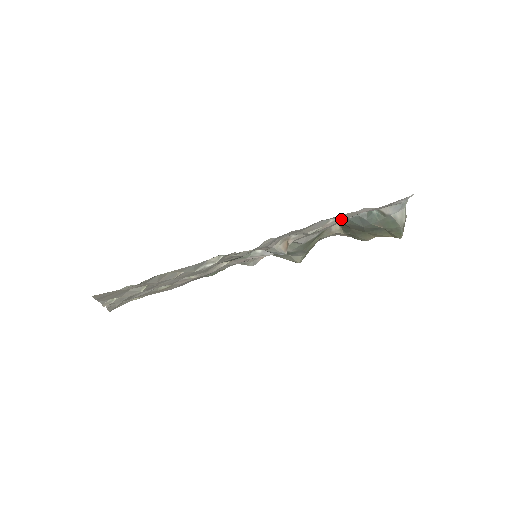
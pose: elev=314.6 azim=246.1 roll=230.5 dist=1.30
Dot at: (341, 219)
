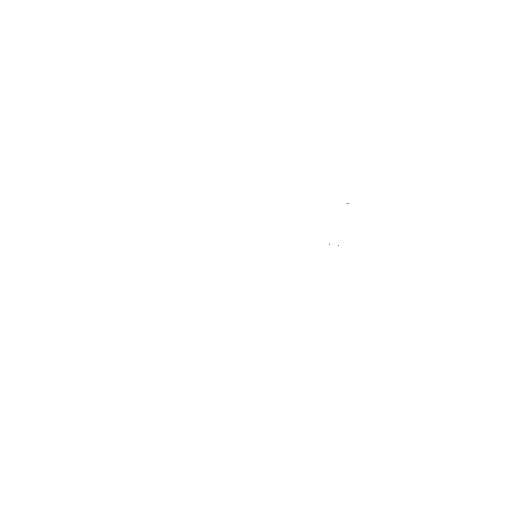
Dot at: occluded
